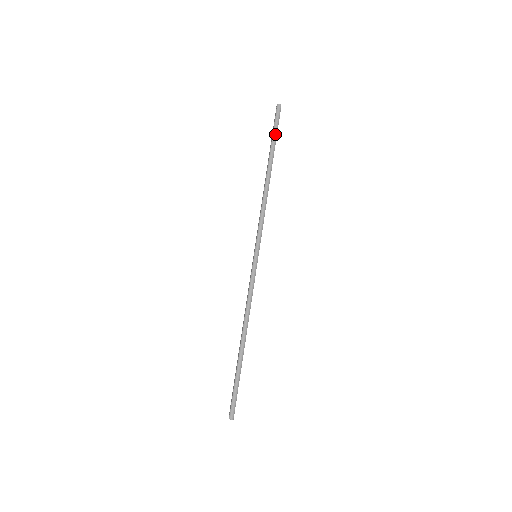
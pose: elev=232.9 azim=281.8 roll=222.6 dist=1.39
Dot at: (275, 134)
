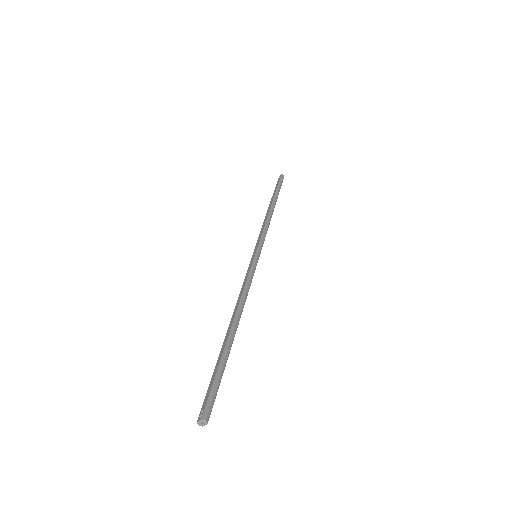
Dot at: (279, 188)
